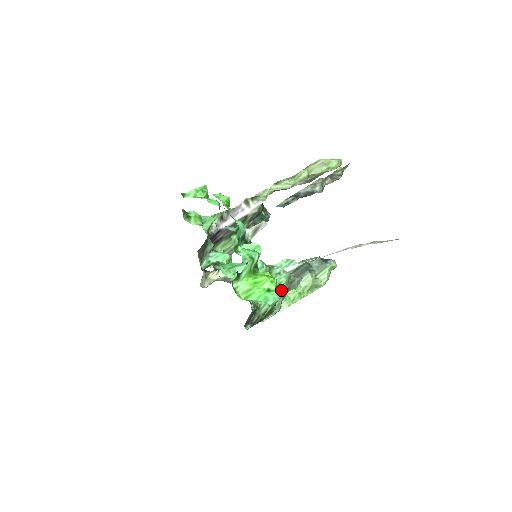
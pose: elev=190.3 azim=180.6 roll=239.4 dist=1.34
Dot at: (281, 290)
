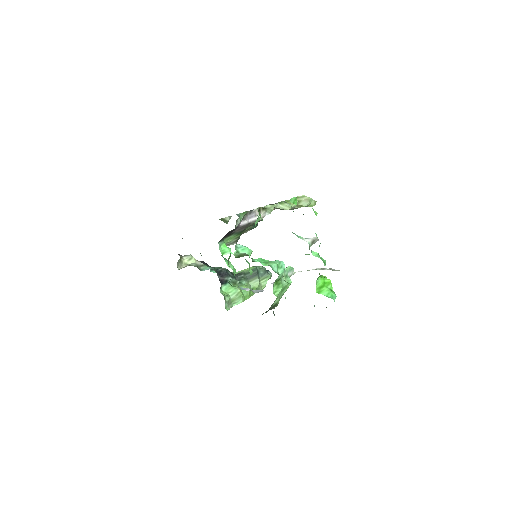
Dot at: (286, 289)
